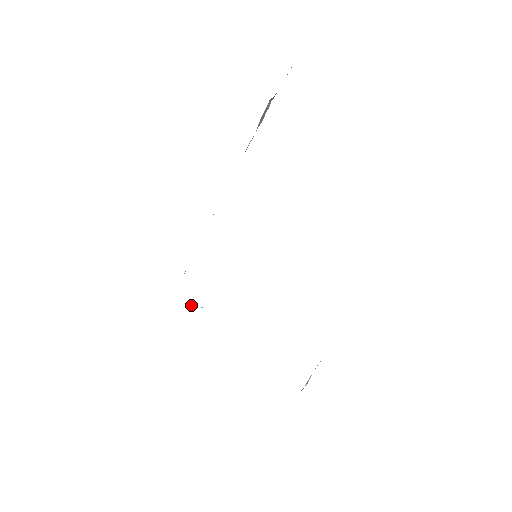
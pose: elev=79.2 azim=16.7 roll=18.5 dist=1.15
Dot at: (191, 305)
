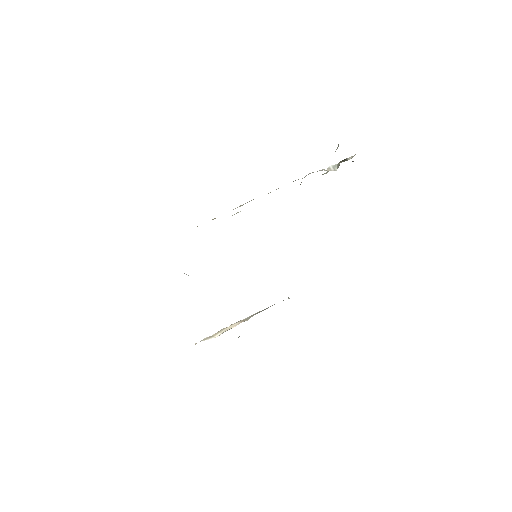
Dot at: occluded
